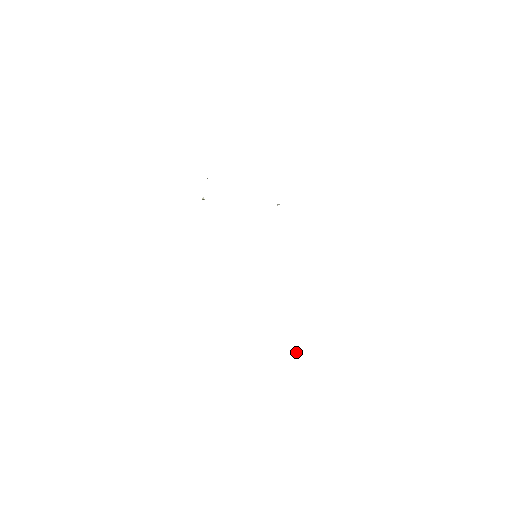
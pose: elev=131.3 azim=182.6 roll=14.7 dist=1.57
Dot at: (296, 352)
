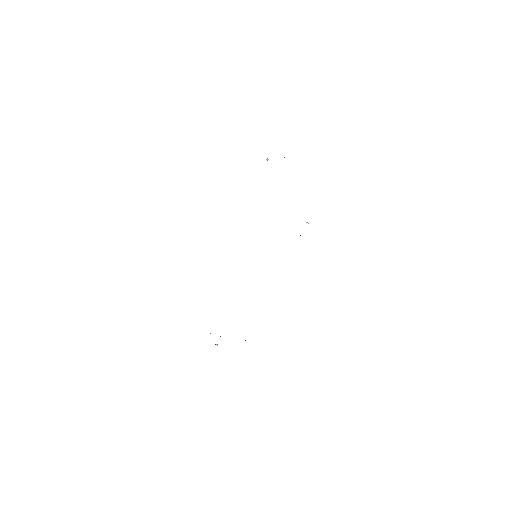
Dot at: (216, 344)
